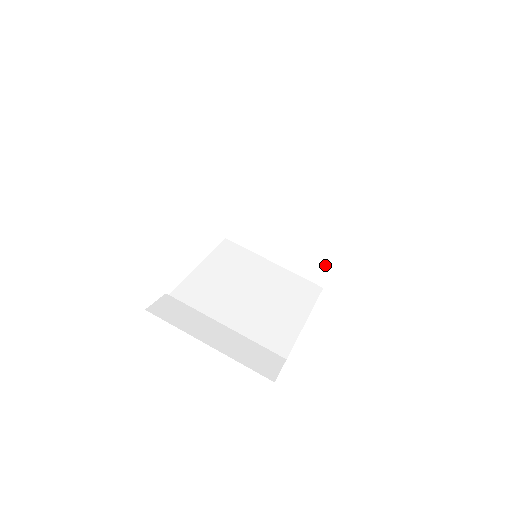
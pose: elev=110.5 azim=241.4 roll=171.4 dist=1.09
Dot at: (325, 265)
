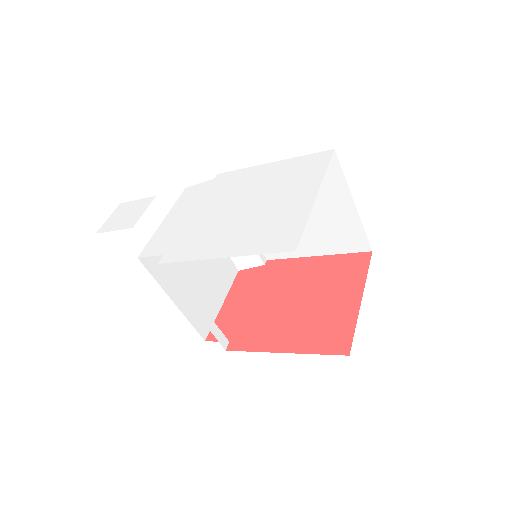
Dot at: occluded
